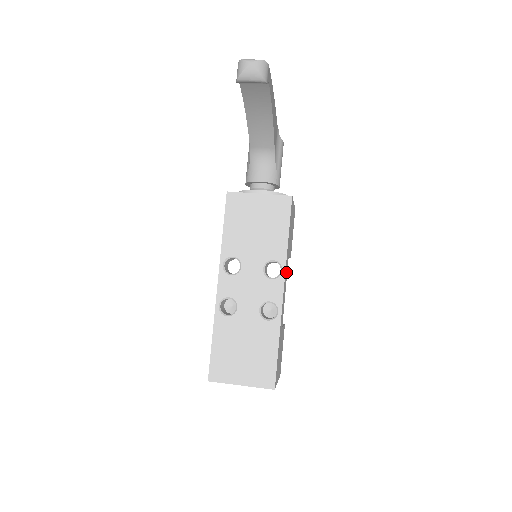
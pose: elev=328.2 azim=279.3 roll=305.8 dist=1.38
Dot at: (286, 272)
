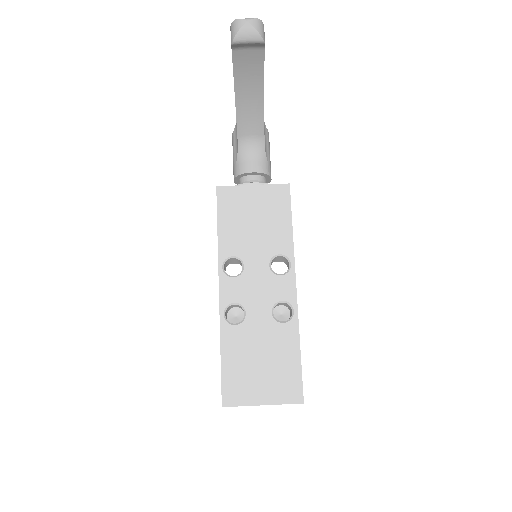
Dot at: occluded
